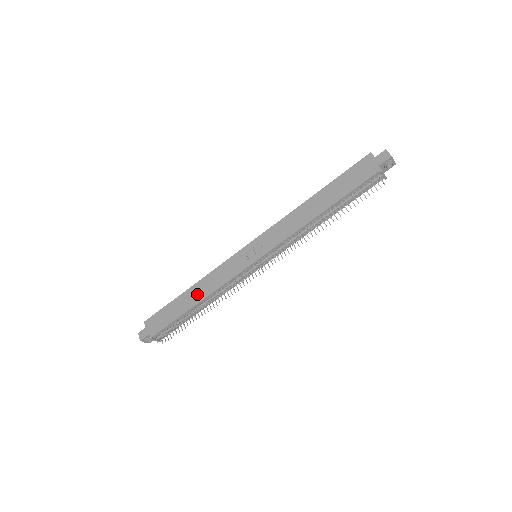
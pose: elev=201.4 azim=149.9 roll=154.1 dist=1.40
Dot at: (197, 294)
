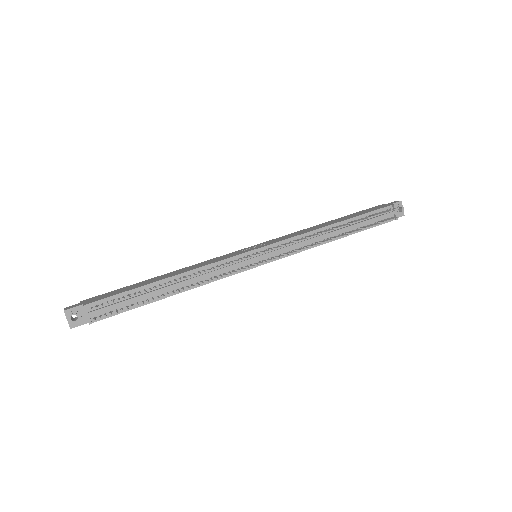
Dot at: (173, 274)
